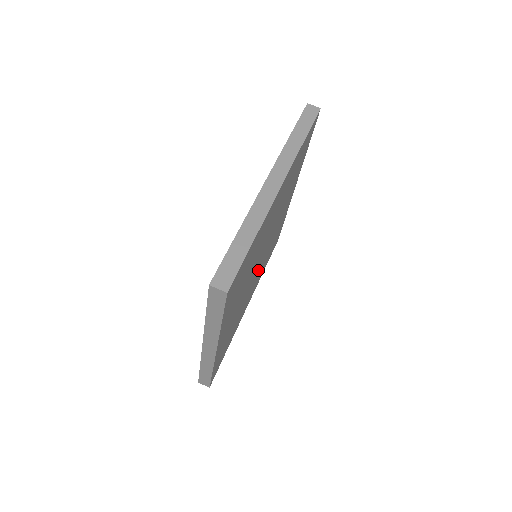
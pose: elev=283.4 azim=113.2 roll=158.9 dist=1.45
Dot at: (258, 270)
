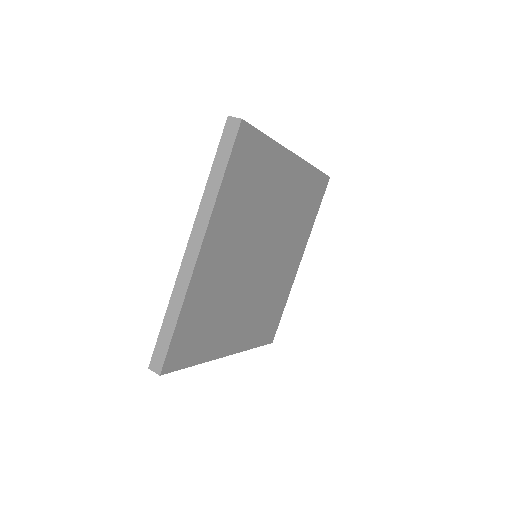
Dot at: (253, 289)
